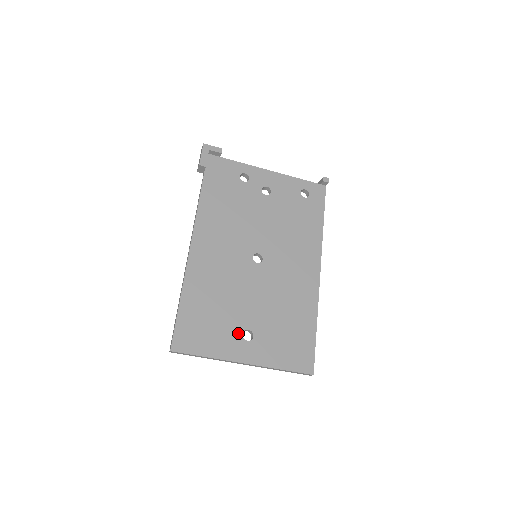
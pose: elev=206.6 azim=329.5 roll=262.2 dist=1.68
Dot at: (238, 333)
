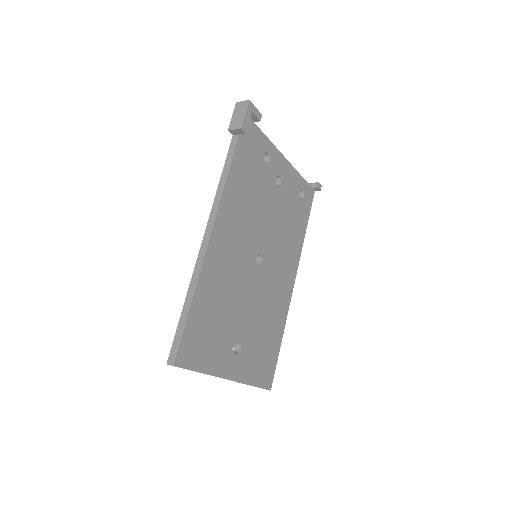
Dot at: (231, 345)
